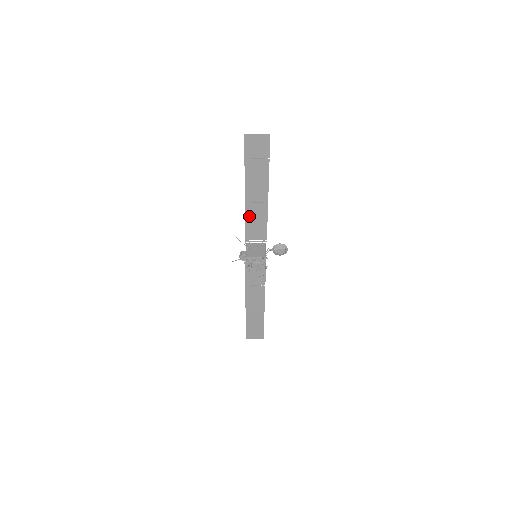
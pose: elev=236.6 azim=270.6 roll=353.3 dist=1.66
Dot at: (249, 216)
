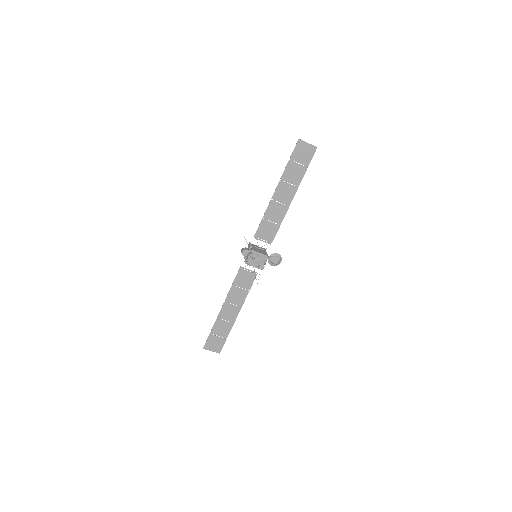
Dot at: (268, 214)
